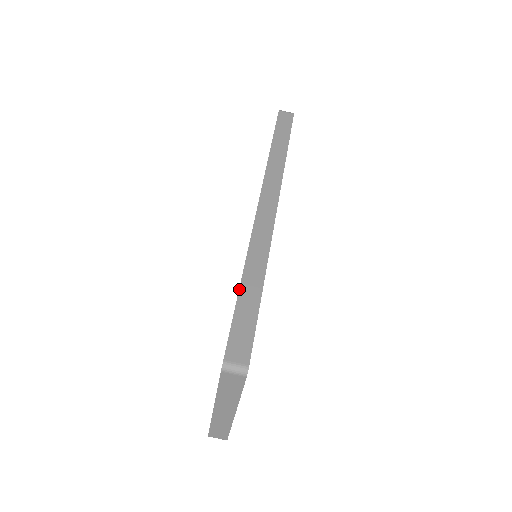
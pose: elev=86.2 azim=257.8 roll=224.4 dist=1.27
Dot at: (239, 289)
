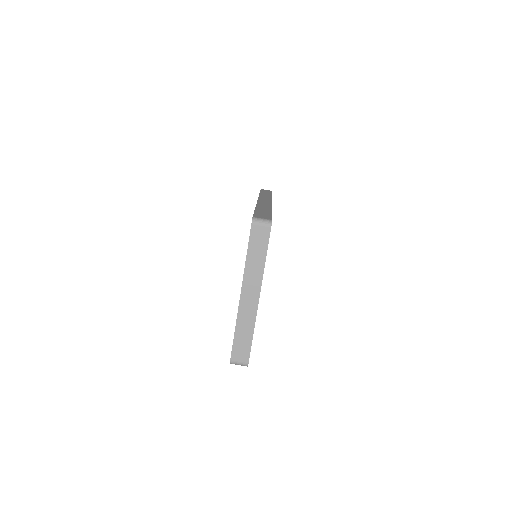
Dot at: (255, 208)
